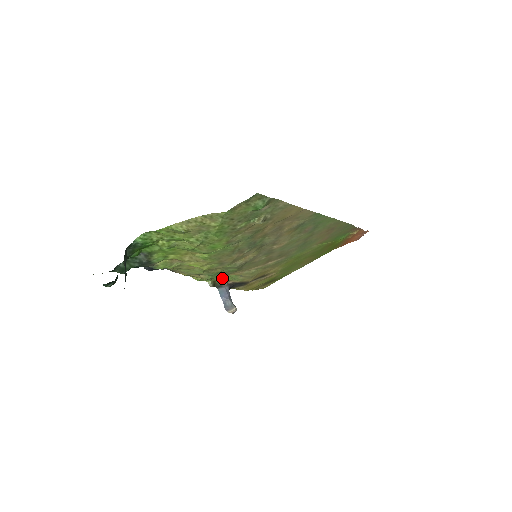
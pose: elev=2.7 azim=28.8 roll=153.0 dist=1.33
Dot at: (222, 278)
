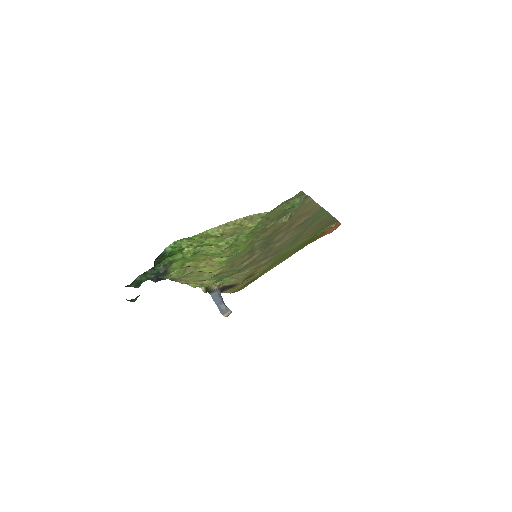
Dot at: (214, 283)
